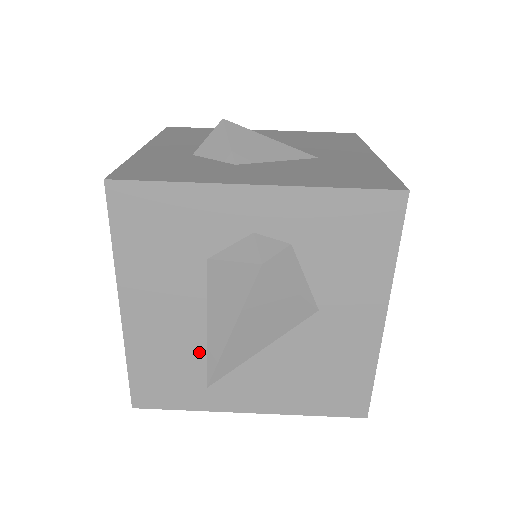
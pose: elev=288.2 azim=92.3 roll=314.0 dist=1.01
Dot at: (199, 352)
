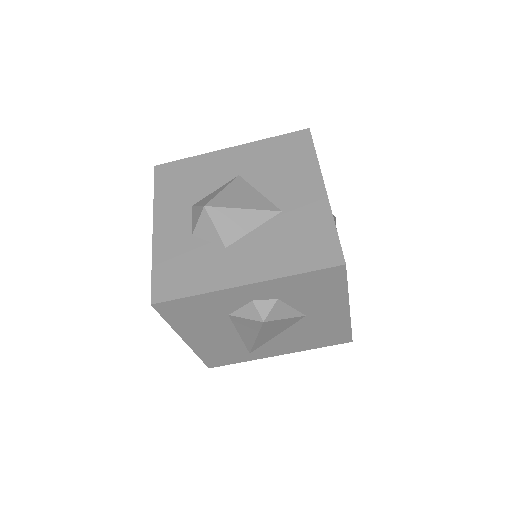
Dot at: (239, 344)
